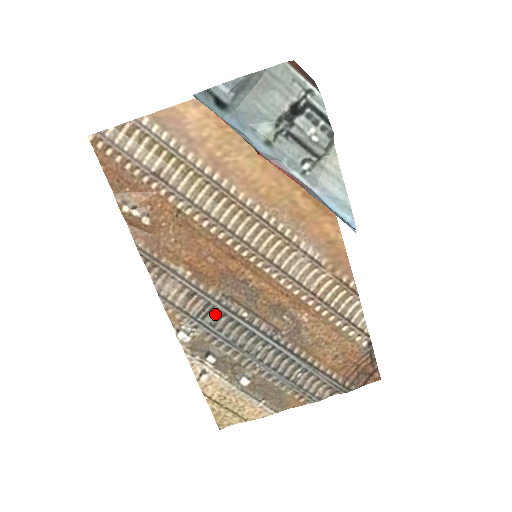
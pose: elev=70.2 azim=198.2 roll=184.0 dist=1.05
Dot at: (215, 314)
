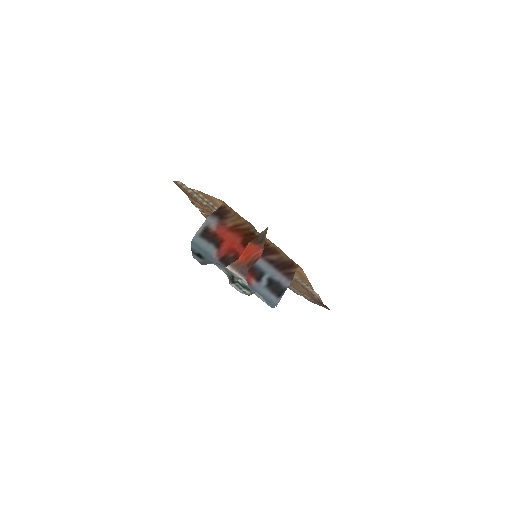
Dot at: occluded
